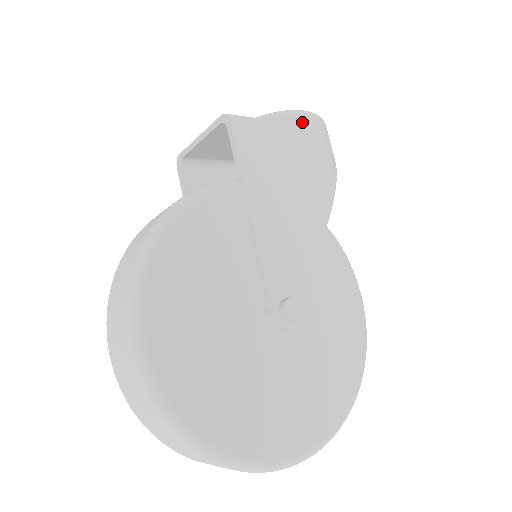
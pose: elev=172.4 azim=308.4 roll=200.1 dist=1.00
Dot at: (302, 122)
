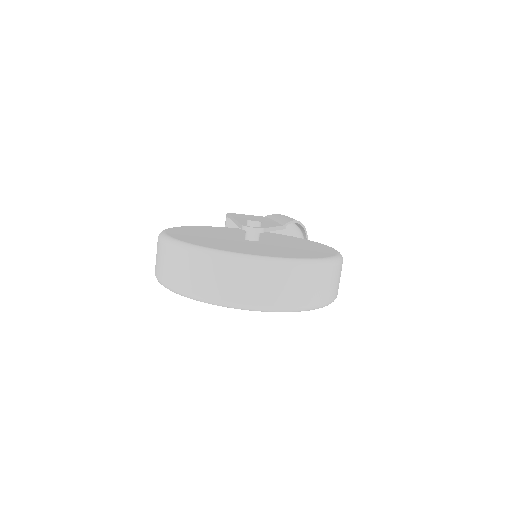
Dot at: occluded
